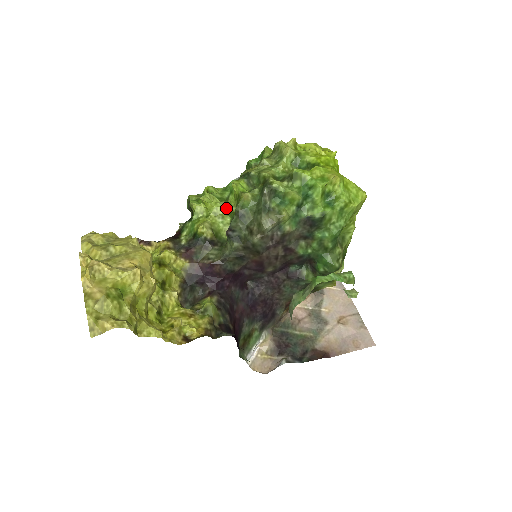
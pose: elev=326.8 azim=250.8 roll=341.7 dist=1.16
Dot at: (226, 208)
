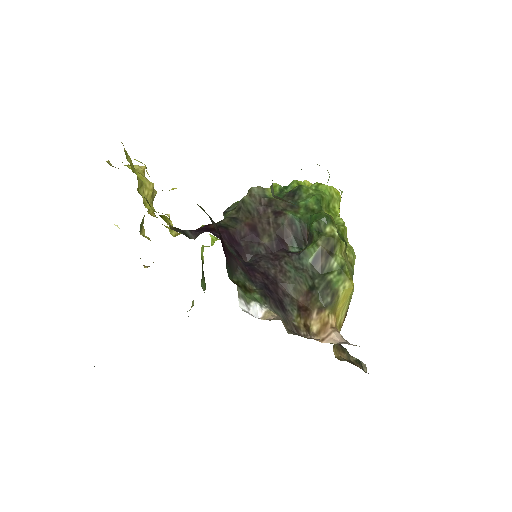
Dot at: occluded
